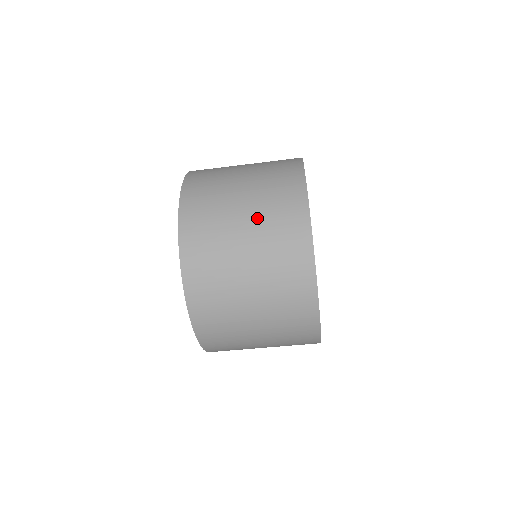
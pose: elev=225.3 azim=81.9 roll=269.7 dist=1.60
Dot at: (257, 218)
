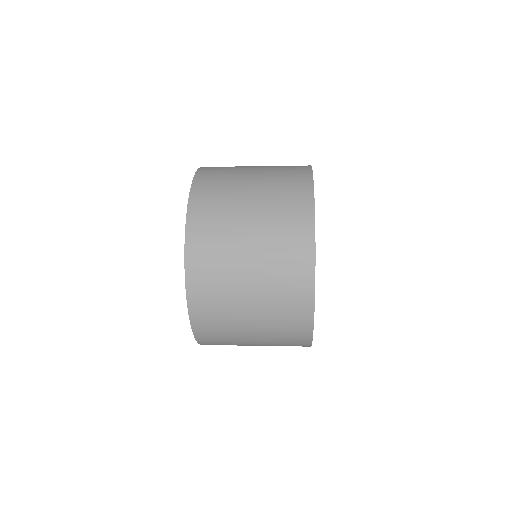
Dot at: (263, 228)
